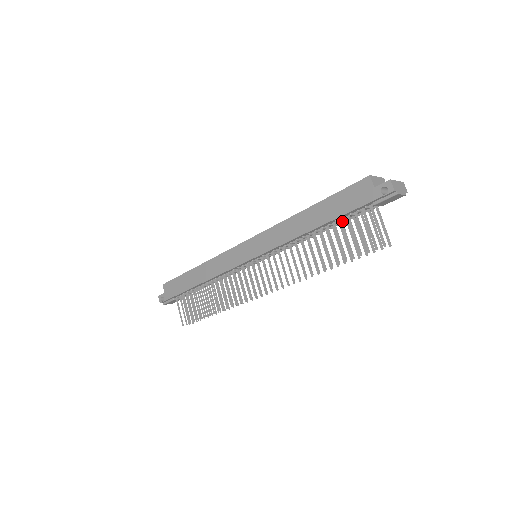
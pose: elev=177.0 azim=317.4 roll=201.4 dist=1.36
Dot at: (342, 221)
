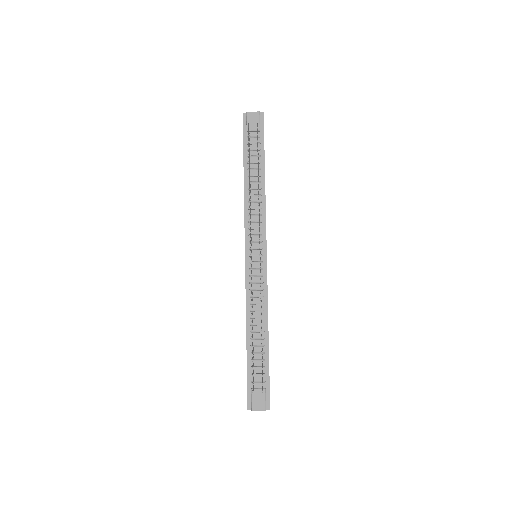
Dot at: (249, 158)
